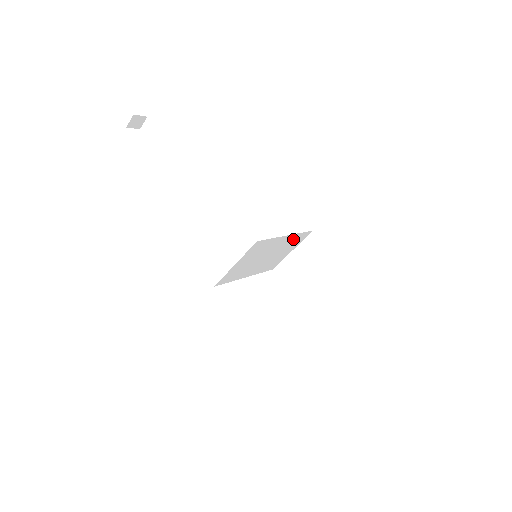
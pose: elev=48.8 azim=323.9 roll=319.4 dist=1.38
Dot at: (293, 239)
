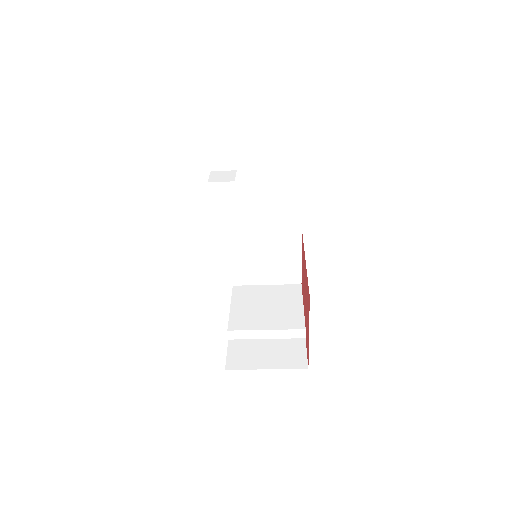
Dot at: occluded
